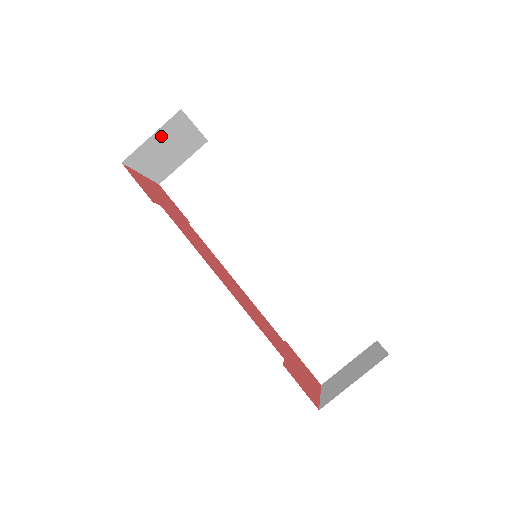
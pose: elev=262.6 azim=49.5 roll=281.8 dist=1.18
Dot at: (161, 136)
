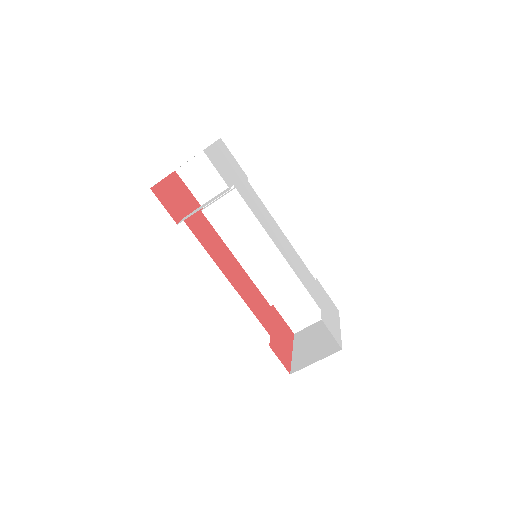
Dot at: occluded
